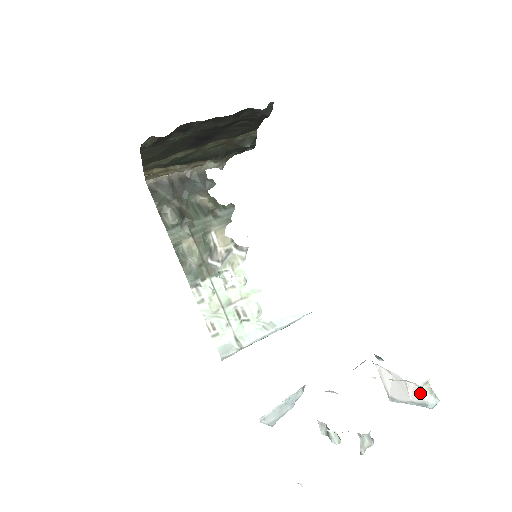
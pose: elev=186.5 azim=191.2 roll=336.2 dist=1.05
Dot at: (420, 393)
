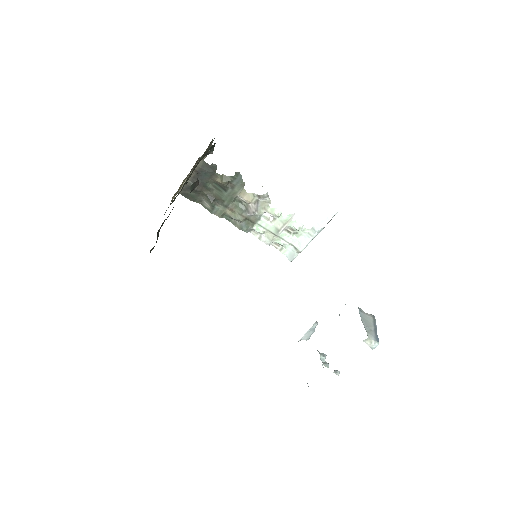
Dot at: (366, 342)
